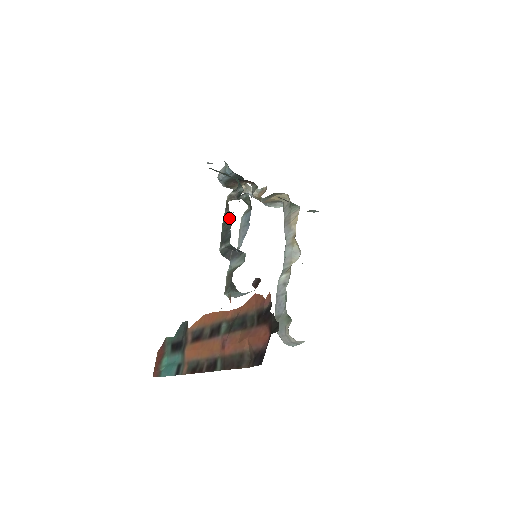
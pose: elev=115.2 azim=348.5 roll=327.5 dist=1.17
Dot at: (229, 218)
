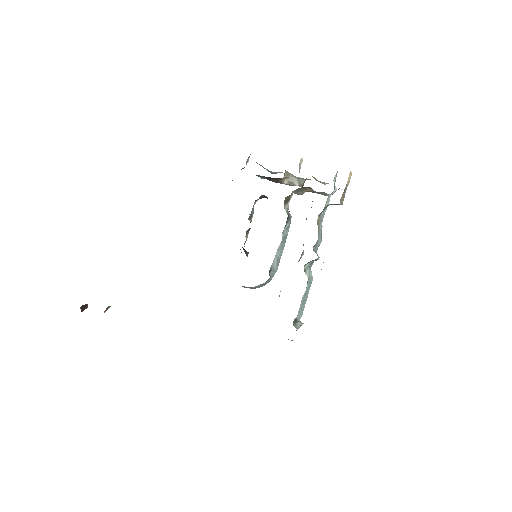
Dot at: occluded
